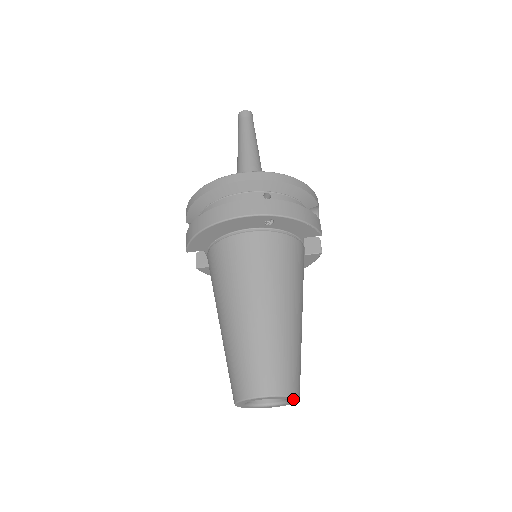
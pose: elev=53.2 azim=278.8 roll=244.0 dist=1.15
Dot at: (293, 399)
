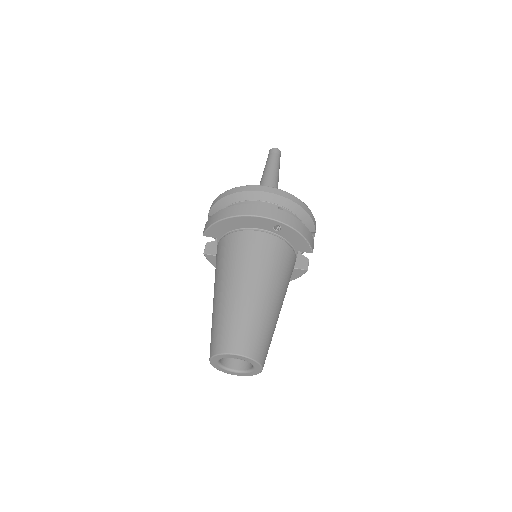
Dot at: (258, 367)
